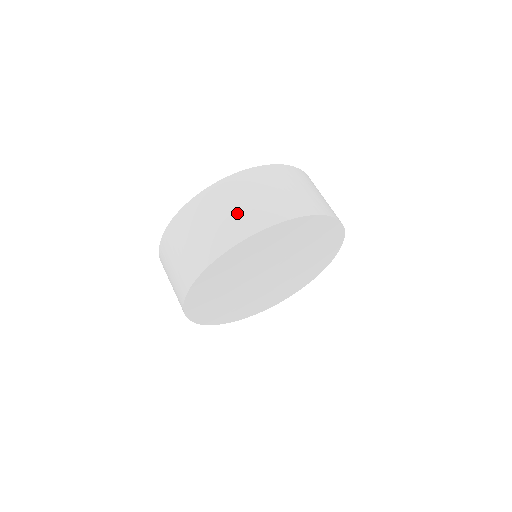
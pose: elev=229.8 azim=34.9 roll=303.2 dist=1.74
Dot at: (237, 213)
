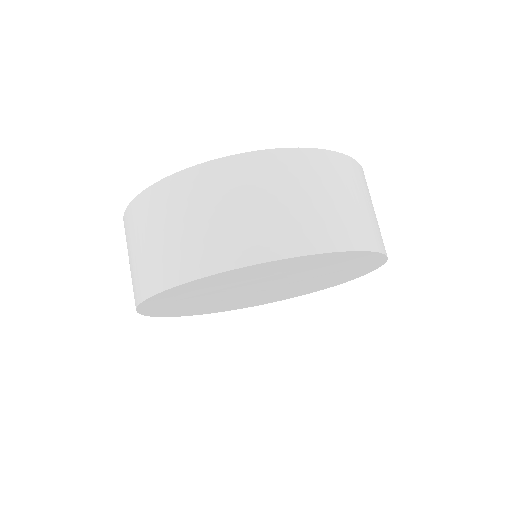
Dot at: (315, 209)
